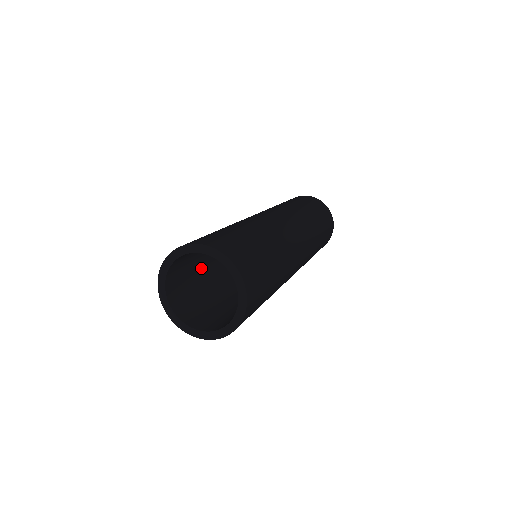
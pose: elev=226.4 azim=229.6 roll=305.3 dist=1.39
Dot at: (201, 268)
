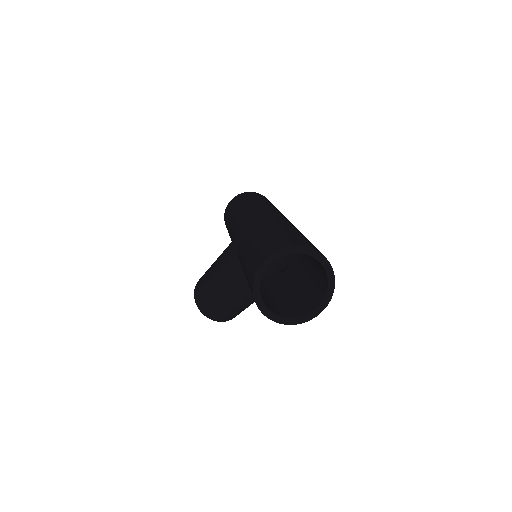
Dot at: occluded
